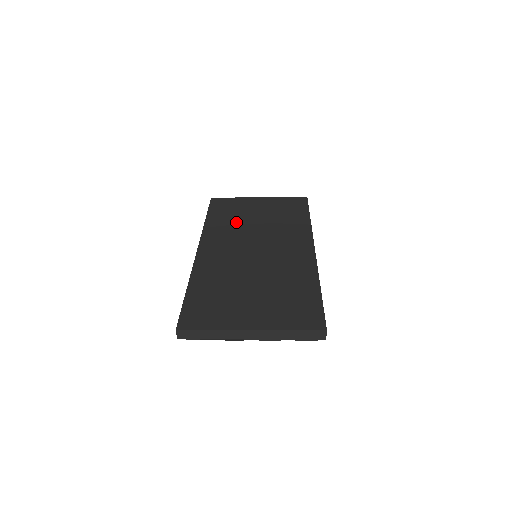
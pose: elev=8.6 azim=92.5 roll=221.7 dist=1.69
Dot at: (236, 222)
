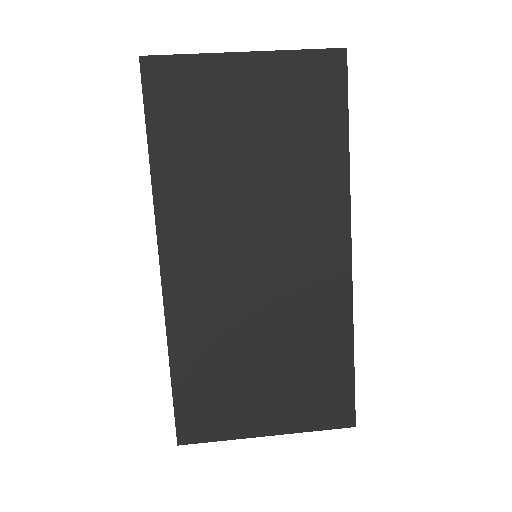
Dot at: (211, 169)
